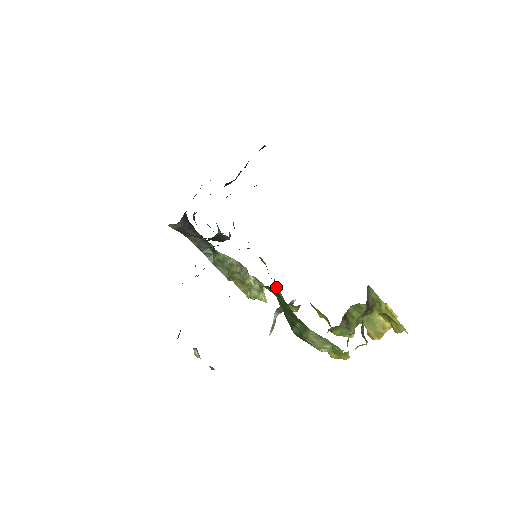
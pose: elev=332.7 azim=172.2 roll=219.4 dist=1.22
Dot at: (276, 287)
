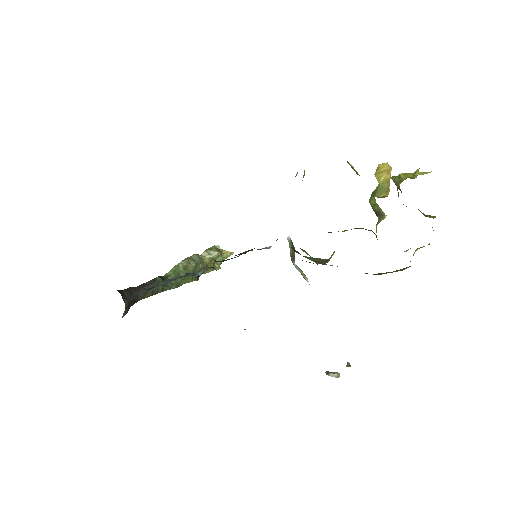
Dot at: (310, 259)
